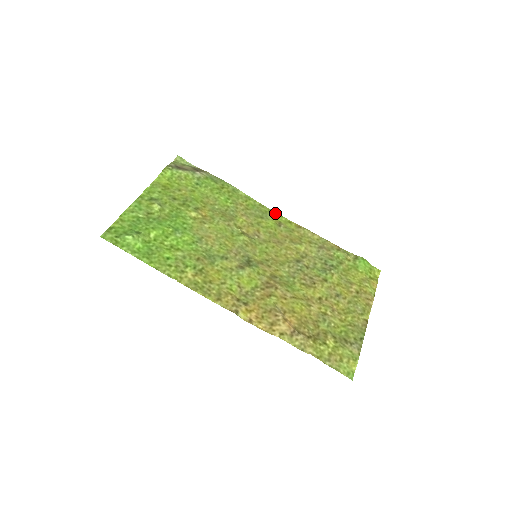
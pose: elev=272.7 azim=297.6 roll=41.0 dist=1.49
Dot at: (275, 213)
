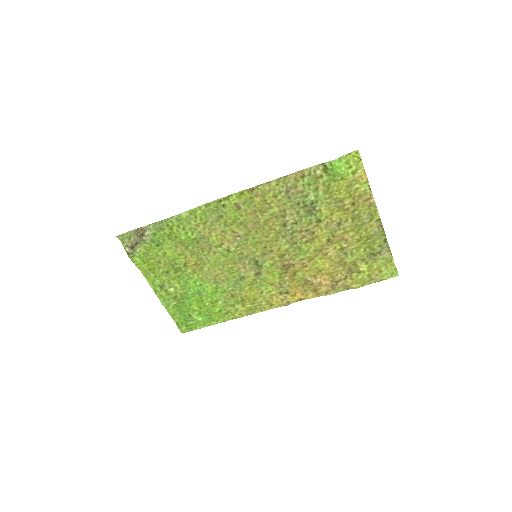
Dot at: (223, 200)
